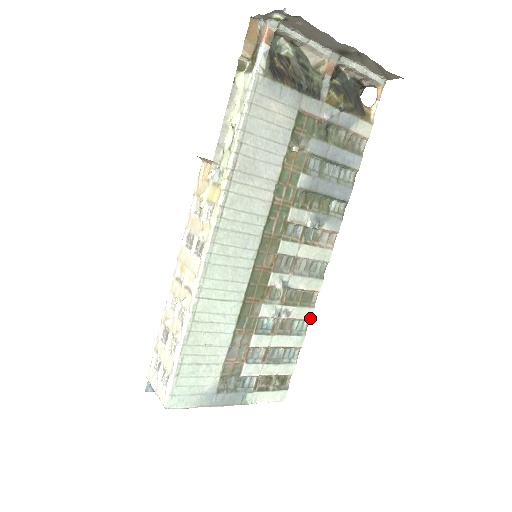
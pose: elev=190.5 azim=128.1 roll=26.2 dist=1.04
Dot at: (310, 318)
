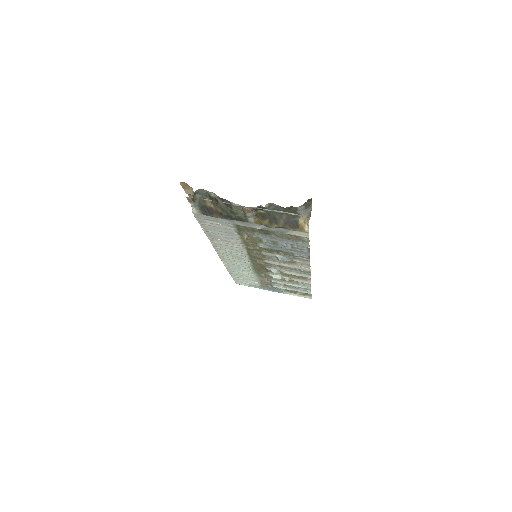
Dot at: (310, 283)
